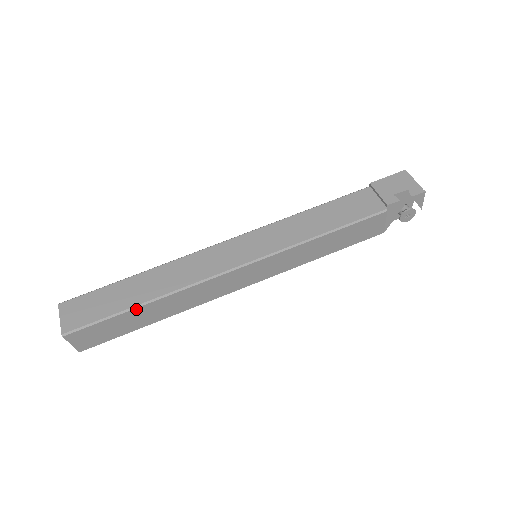
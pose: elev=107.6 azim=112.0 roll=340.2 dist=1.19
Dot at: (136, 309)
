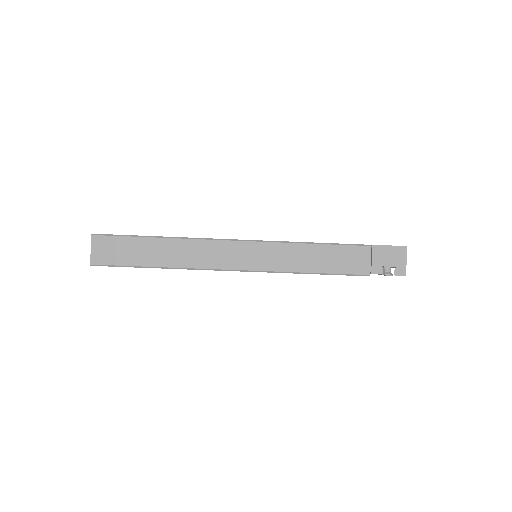
Dot at: occluded
